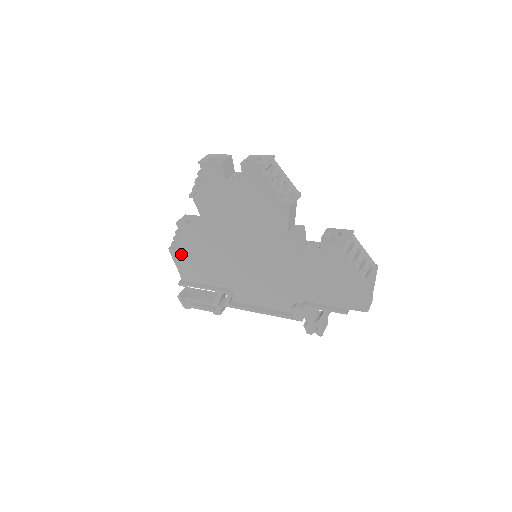
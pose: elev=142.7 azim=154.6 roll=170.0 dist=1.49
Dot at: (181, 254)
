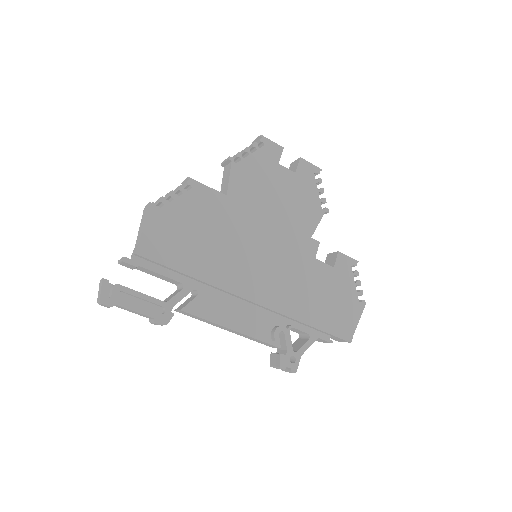
Dot at: (165, 216)
